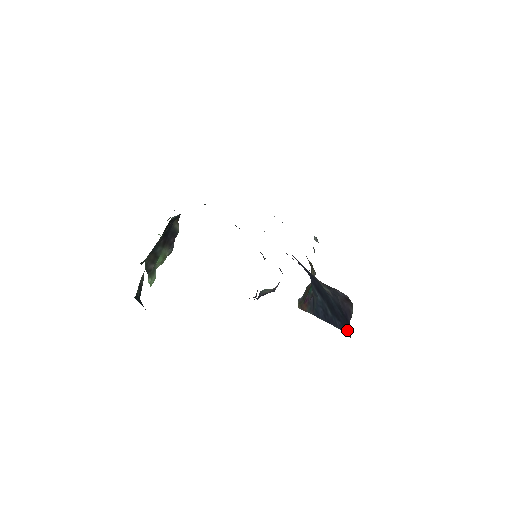
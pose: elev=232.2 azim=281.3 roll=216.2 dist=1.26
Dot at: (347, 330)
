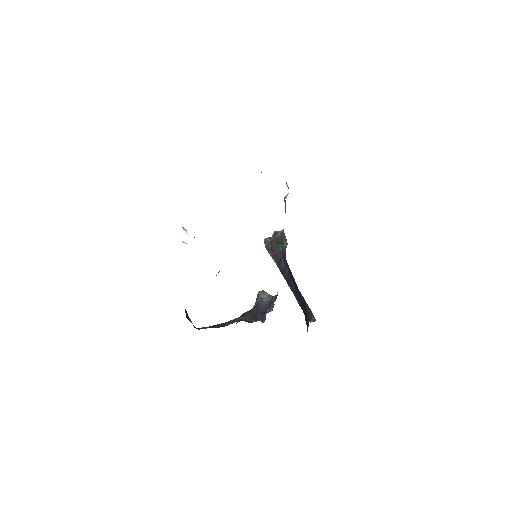
Dot at: (304, 312)
